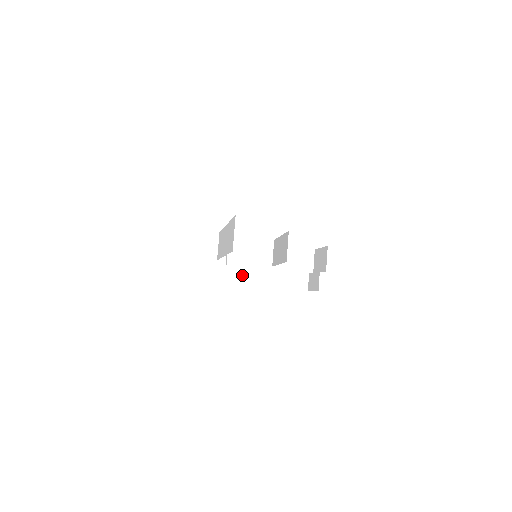
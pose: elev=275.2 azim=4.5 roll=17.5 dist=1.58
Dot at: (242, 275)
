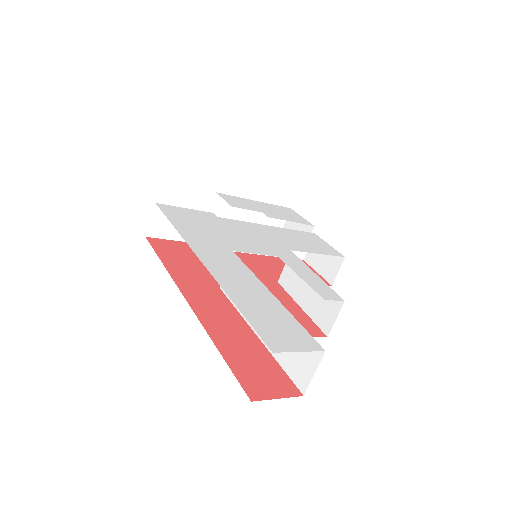
Dot at: occluded
